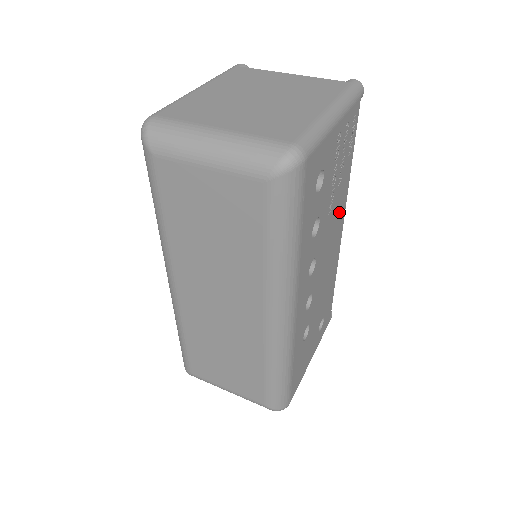
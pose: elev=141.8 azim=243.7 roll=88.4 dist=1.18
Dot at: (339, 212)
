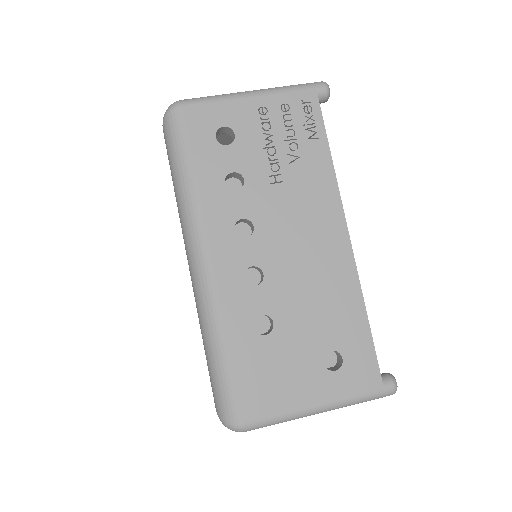
Dot at: (317, 199)
